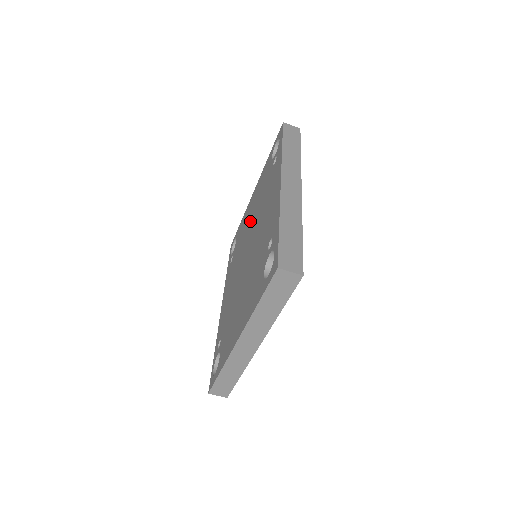
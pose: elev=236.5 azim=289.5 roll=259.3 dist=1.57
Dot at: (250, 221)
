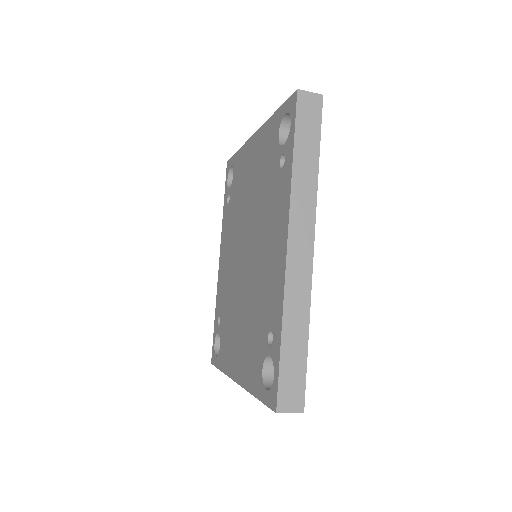
Dot at: (249, 197)
